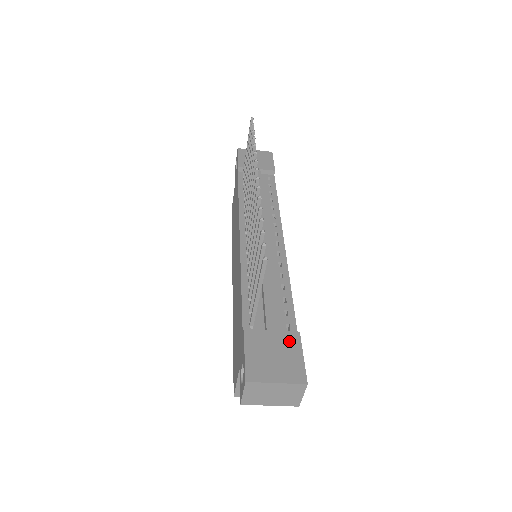
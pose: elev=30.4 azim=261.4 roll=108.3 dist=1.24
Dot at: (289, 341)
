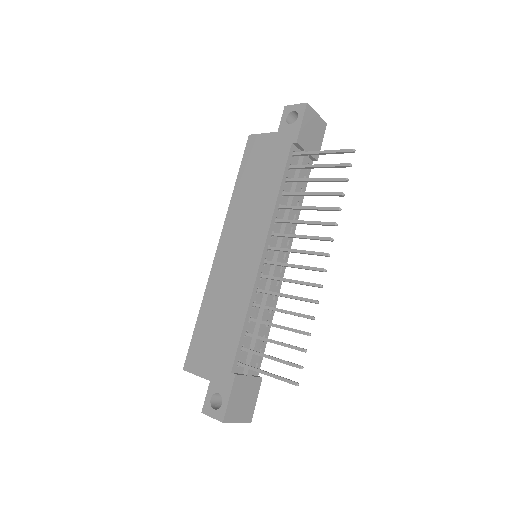
Dot at: (255, 386)
